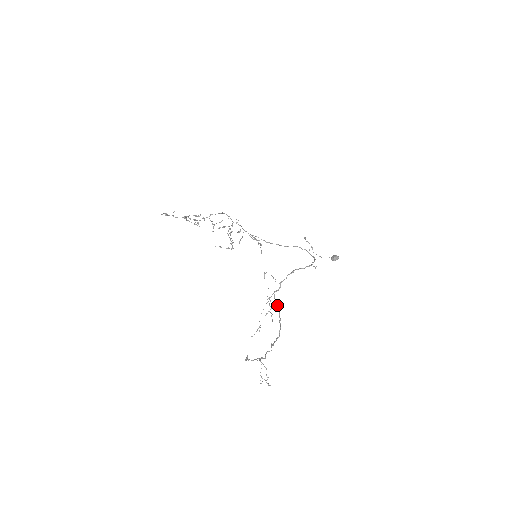
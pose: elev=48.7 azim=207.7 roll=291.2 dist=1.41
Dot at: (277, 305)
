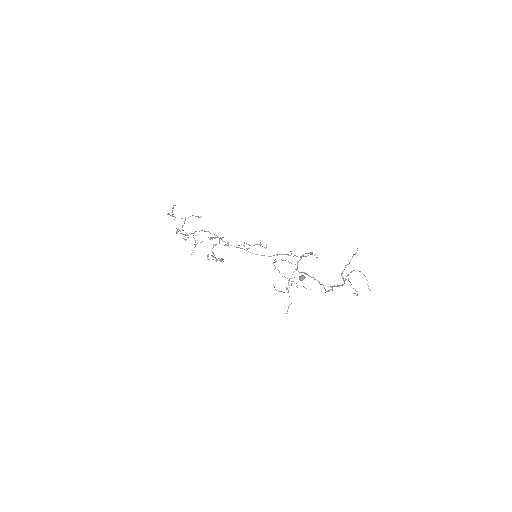
Dot at: (307, 274)
